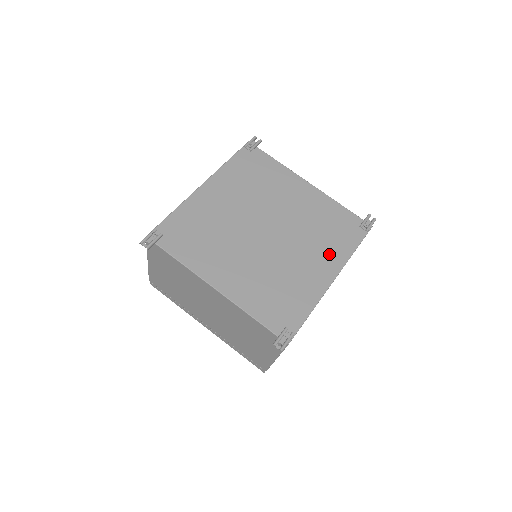
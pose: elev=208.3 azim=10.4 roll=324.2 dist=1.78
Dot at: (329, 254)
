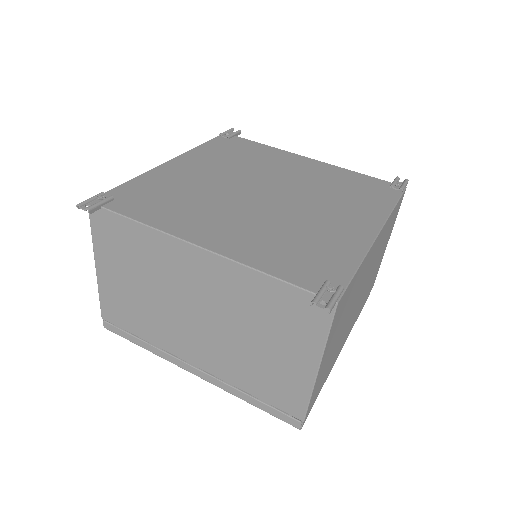
Dot at: (361, 210)
